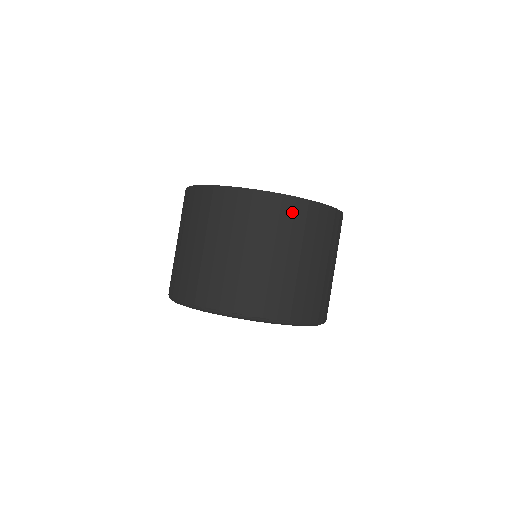
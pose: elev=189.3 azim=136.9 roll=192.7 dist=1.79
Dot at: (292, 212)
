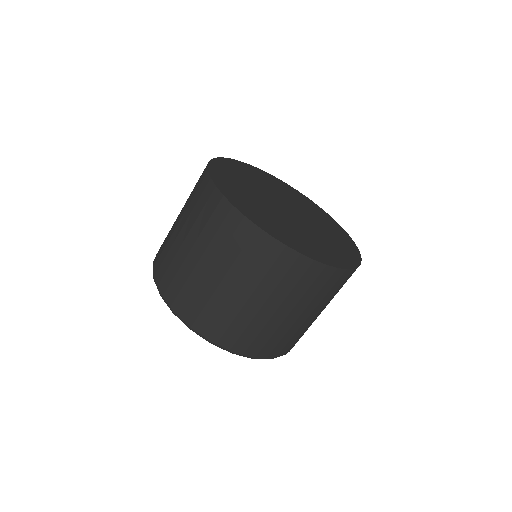
Dot at: (335, 282)
